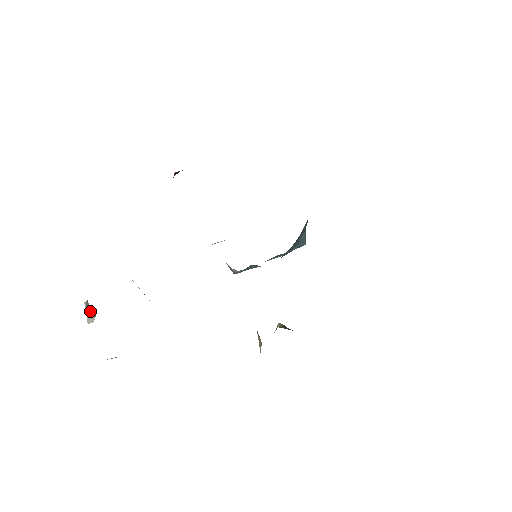
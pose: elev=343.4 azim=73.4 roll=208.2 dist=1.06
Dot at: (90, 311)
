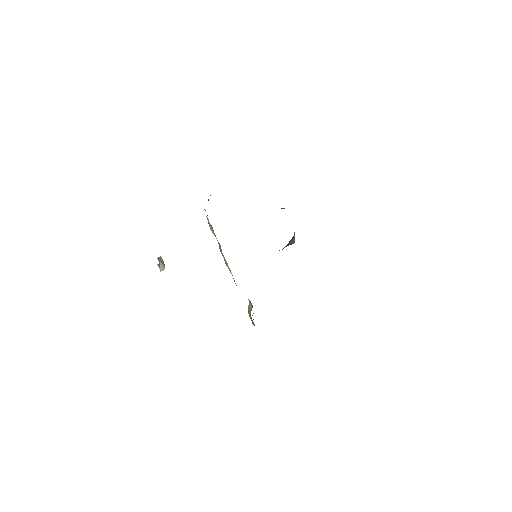
Dot at: (161, 266)
